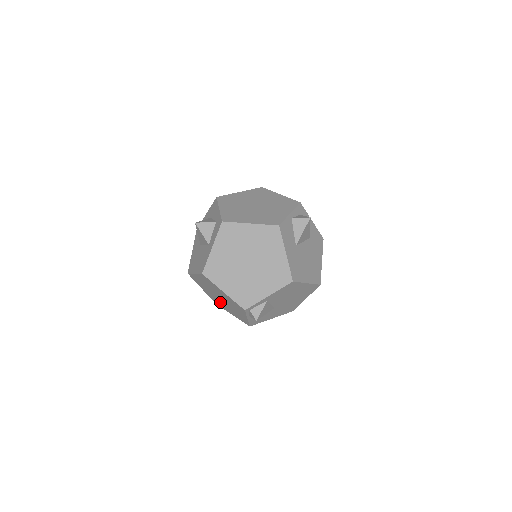
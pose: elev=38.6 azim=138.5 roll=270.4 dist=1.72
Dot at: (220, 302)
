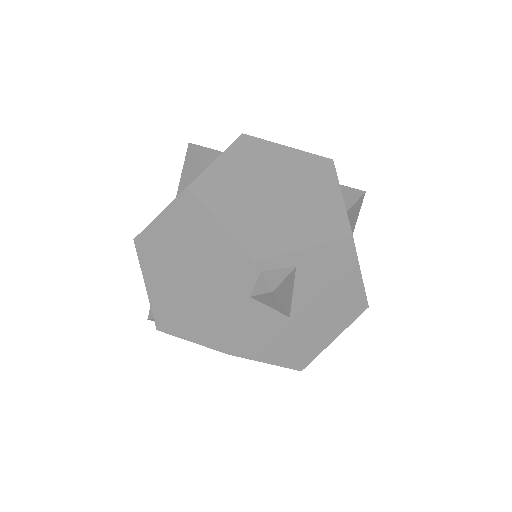
Dot at: (177, 302)
